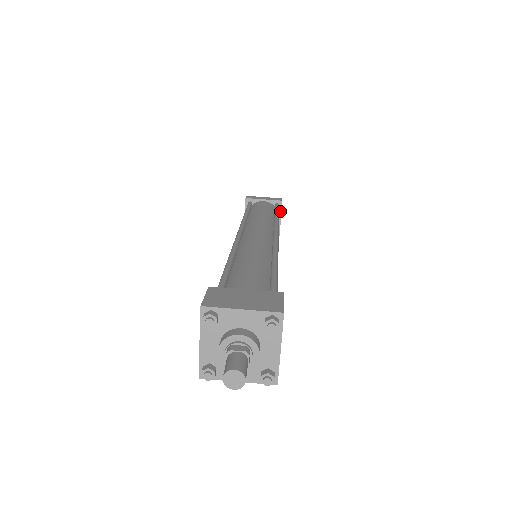
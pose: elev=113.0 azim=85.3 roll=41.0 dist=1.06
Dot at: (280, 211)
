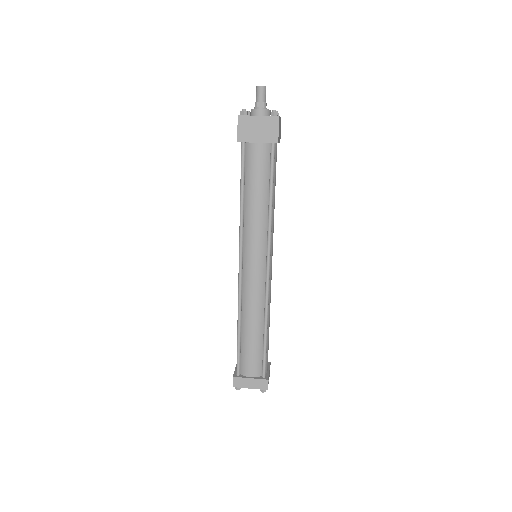
Dot at: (268, 367)
